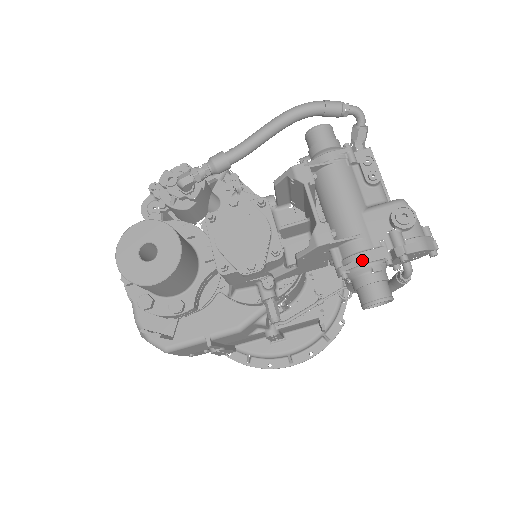
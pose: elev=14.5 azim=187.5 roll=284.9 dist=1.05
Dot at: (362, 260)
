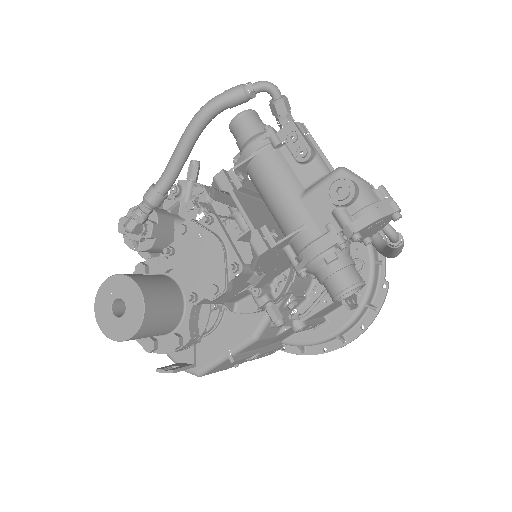
Dot at: (311, 254)
